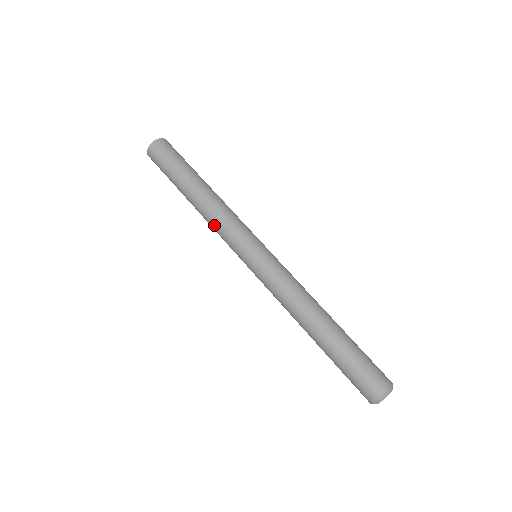
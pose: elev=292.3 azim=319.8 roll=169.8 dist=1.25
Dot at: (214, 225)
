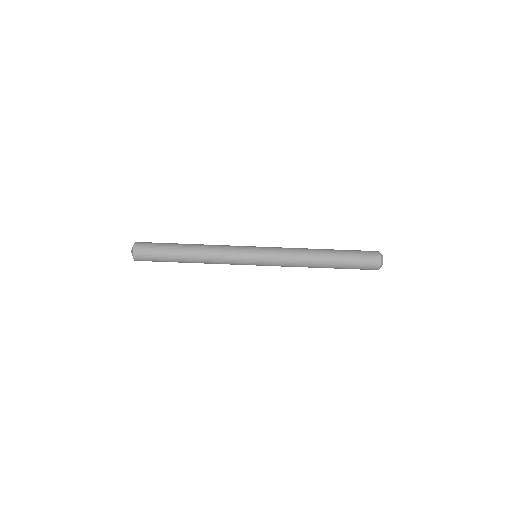
Dot at: occluded
